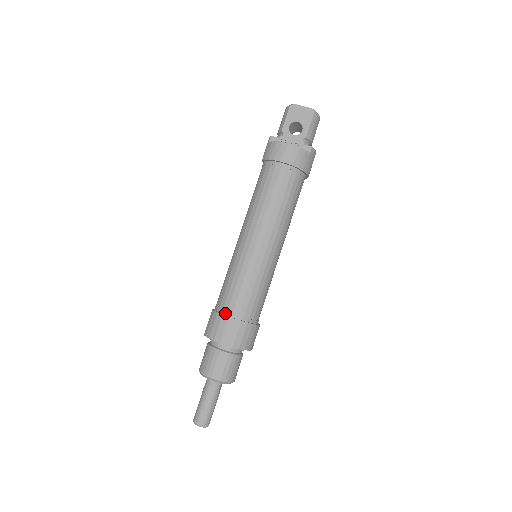
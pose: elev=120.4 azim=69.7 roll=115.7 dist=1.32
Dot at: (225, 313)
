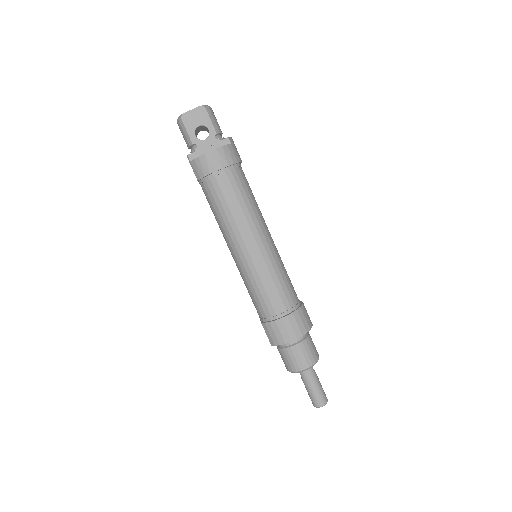
Dot at: (275, 318)
